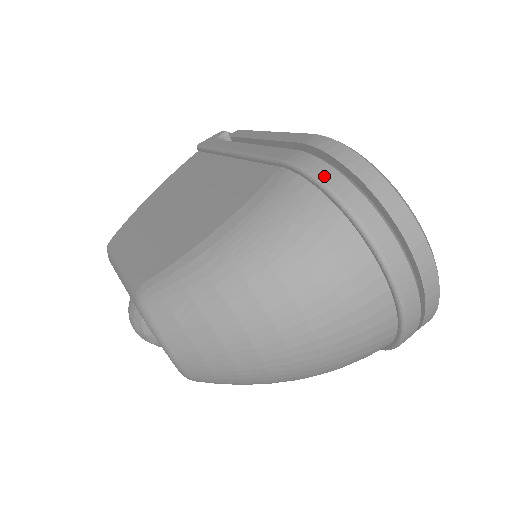
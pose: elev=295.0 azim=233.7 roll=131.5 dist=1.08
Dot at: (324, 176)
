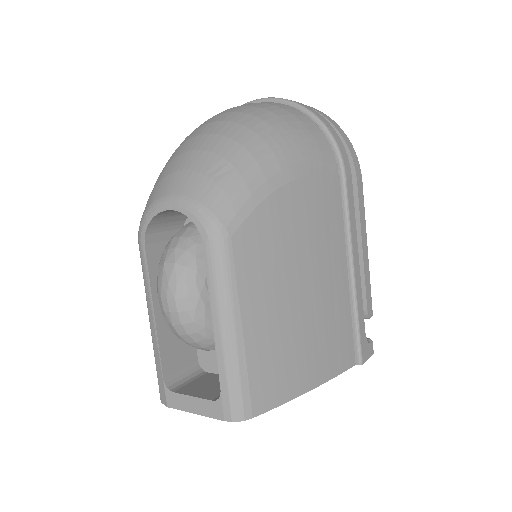
Dot at: occluded
